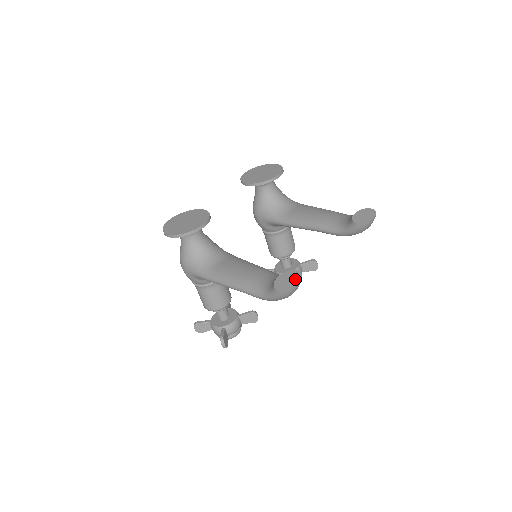
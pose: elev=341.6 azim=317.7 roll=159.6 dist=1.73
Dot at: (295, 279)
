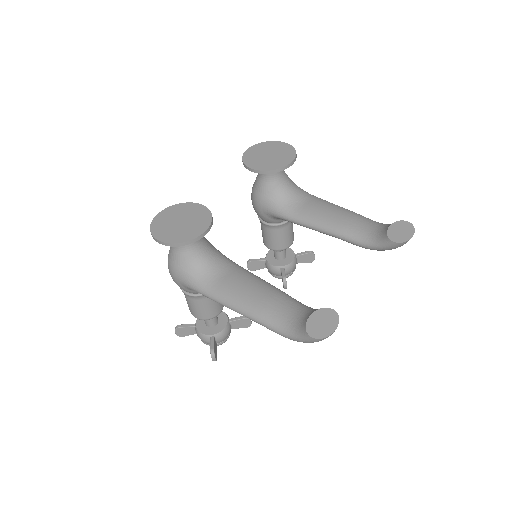
Dot at: (331, 322)
